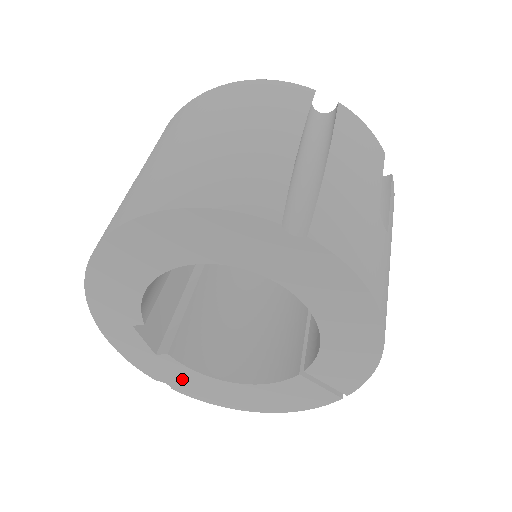
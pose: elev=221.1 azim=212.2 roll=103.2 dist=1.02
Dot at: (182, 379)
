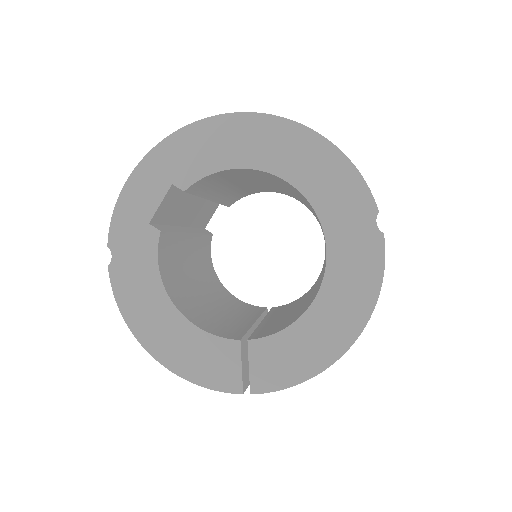
Dot at: (134, 264)
